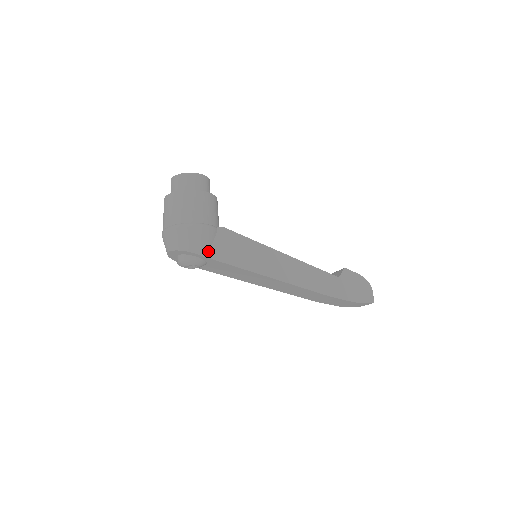
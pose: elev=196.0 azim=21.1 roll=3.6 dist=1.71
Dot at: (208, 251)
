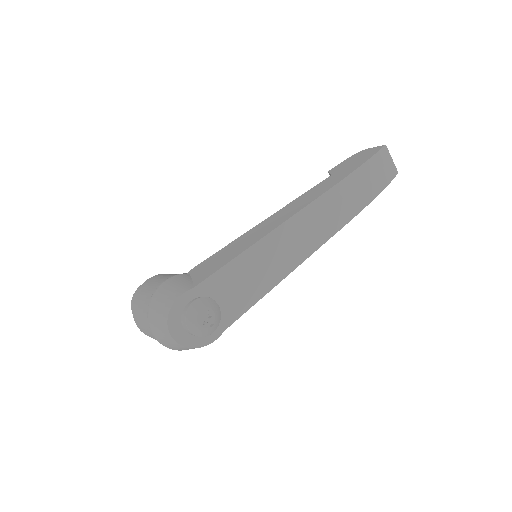
Dot at: (193, 284)
